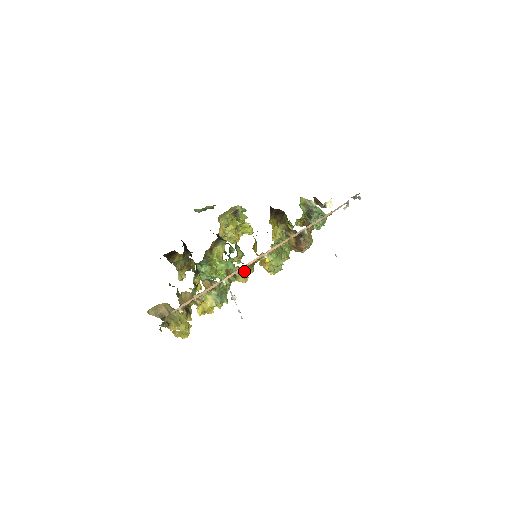
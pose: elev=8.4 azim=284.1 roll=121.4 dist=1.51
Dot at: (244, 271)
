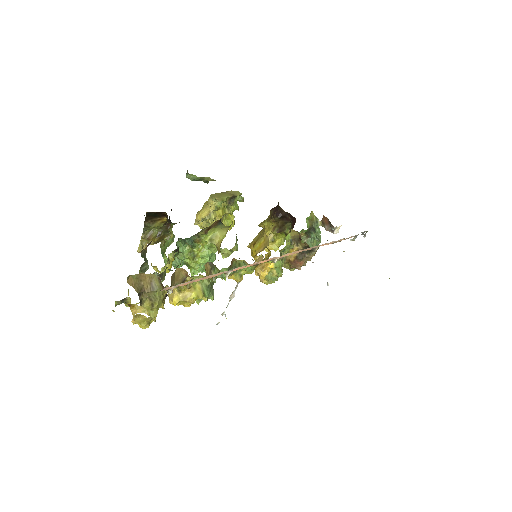
Dot at: (247, 268)
